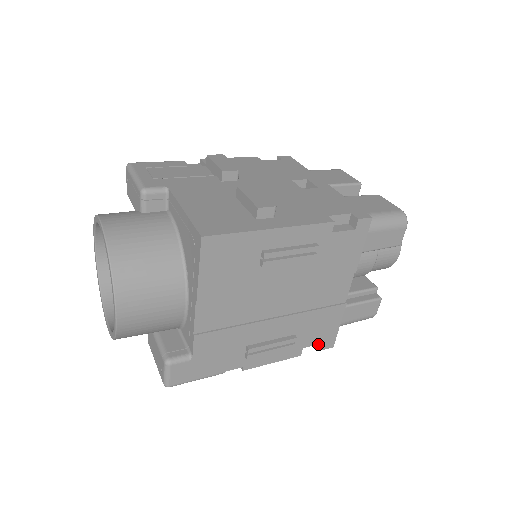
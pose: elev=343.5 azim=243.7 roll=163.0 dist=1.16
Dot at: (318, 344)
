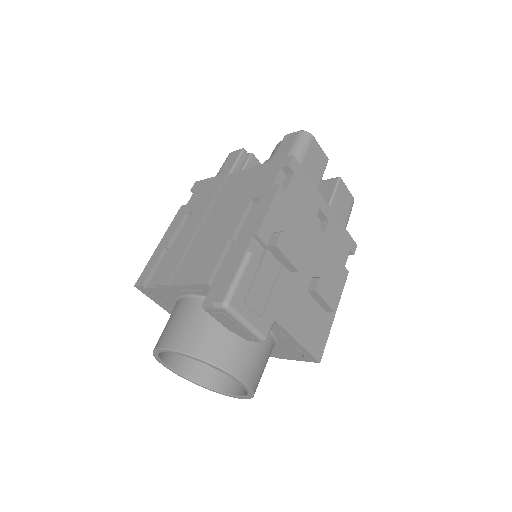
Dot at: occluded
